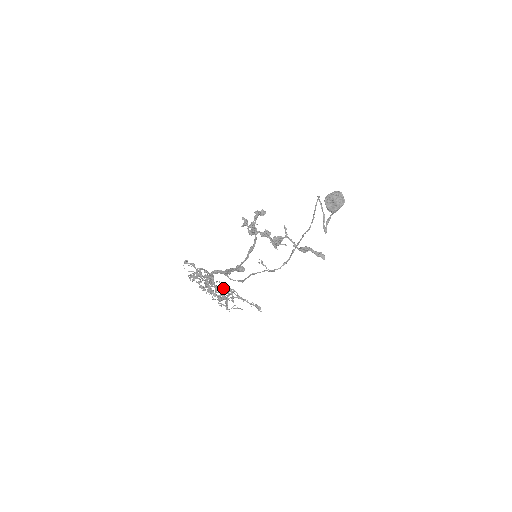
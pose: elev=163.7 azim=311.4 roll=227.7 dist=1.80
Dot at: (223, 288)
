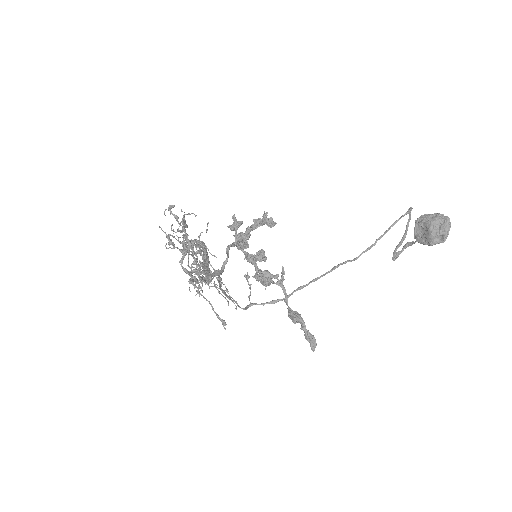
Dot at: (192, 273)
